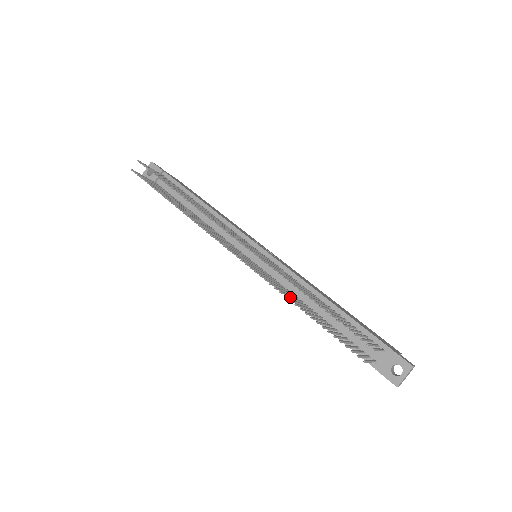
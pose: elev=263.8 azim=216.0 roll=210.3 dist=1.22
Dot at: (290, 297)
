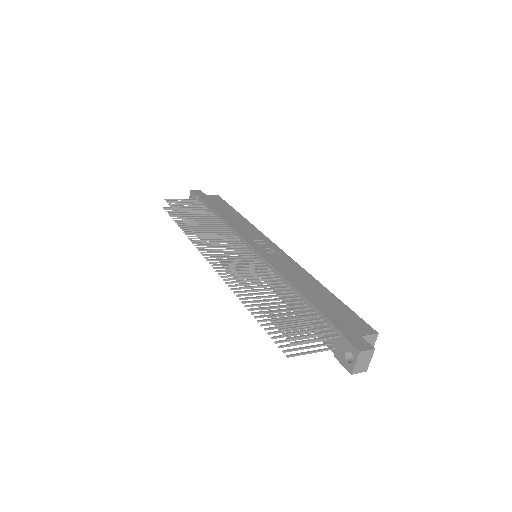
Dot at: occluded
